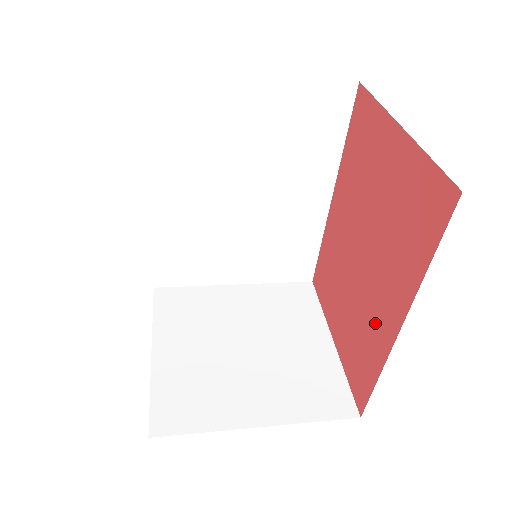
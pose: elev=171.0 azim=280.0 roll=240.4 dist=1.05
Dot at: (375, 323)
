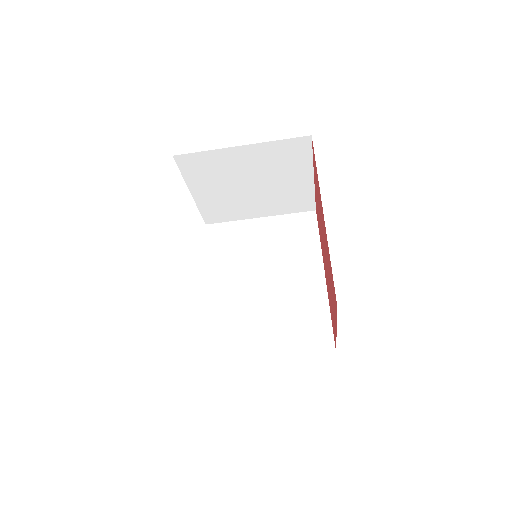
Dot at: (326, 244)
